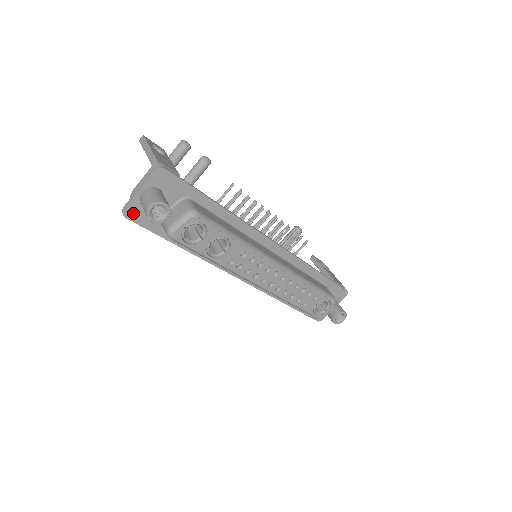
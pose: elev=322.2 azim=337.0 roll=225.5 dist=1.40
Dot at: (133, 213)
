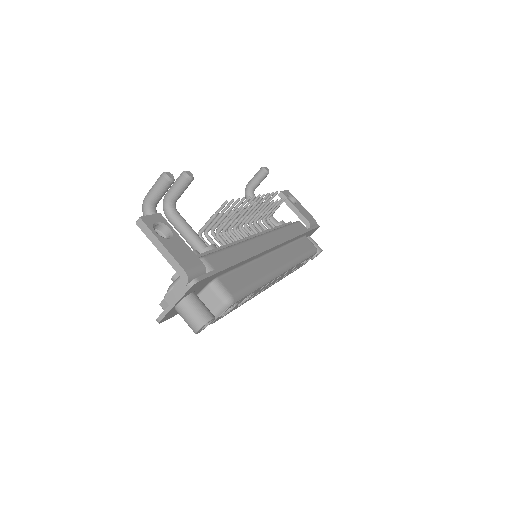
Dot at: (167, 317)
